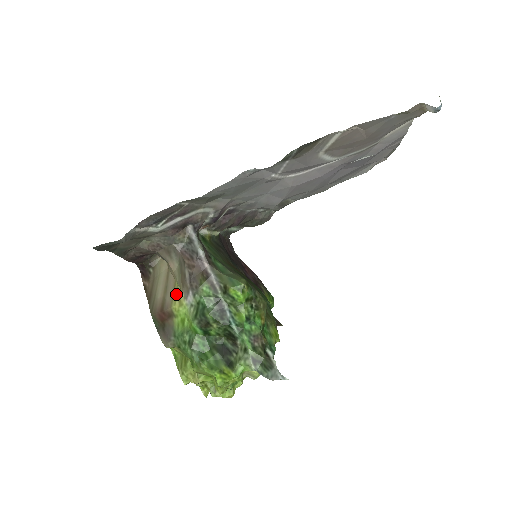
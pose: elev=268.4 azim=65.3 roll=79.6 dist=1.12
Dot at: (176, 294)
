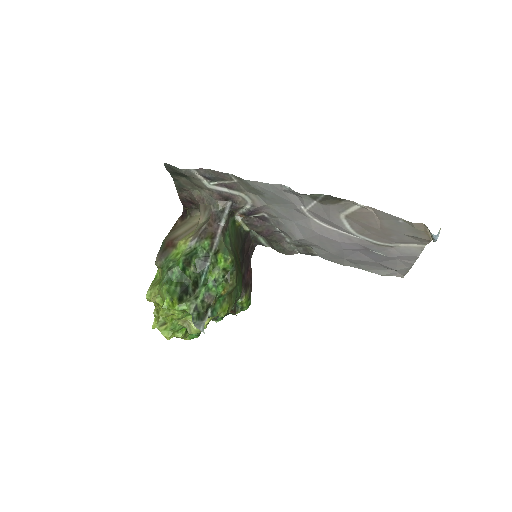
Dot at: (188, 236)
